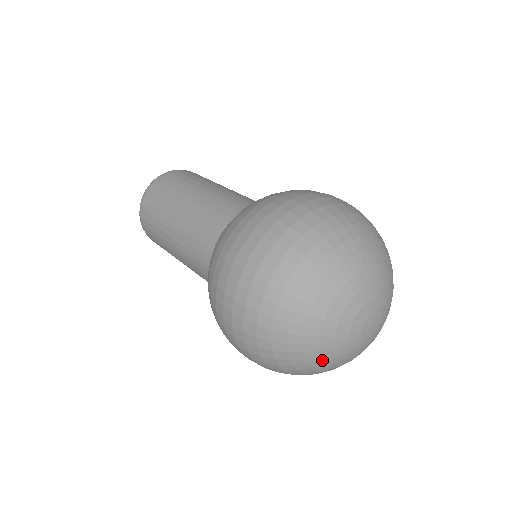
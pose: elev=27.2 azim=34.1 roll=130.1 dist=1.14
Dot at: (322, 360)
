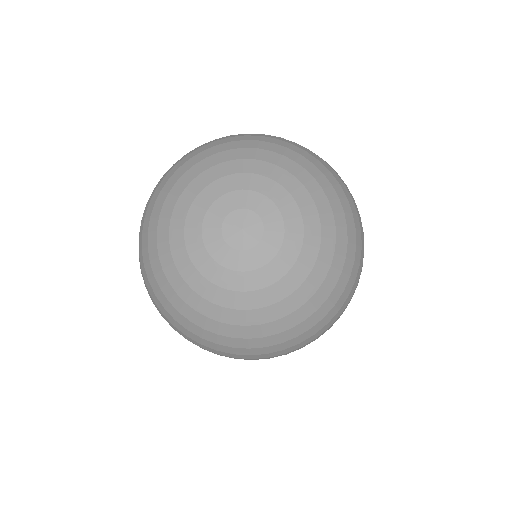
Dot at: (224, 307)
